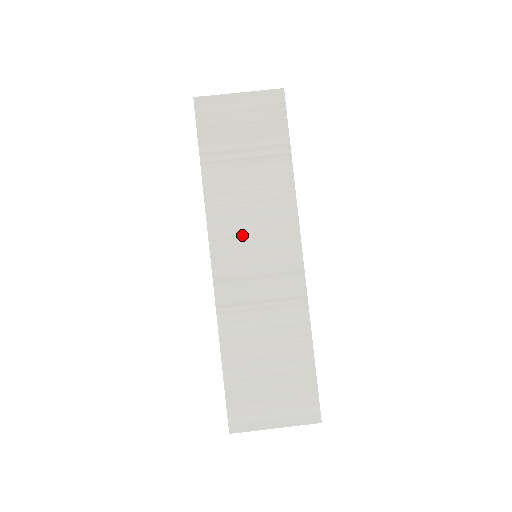
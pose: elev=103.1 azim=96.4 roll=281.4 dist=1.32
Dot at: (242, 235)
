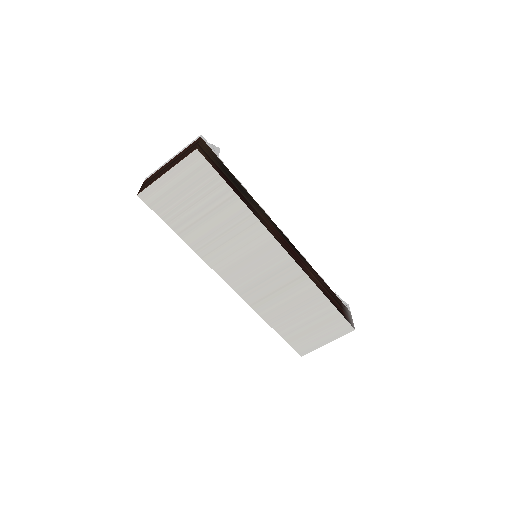
Dot at: (238, 262)
